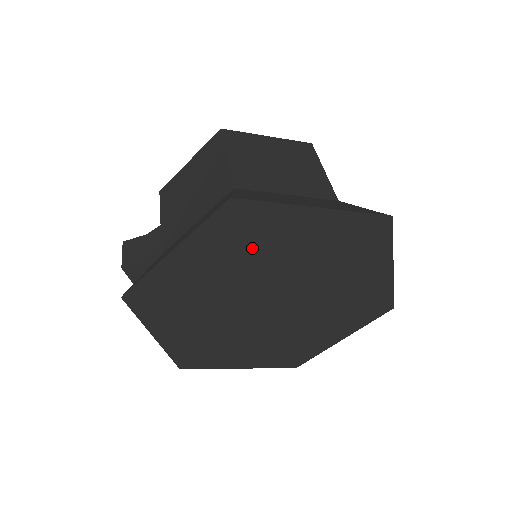
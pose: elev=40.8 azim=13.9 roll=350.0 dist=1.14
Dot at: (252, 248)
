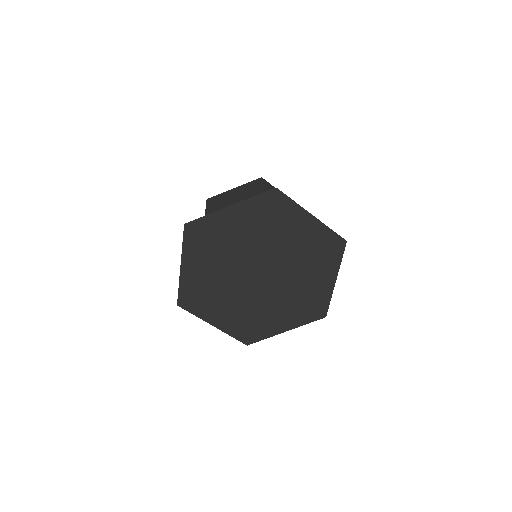
Dot at: (218, 245)
